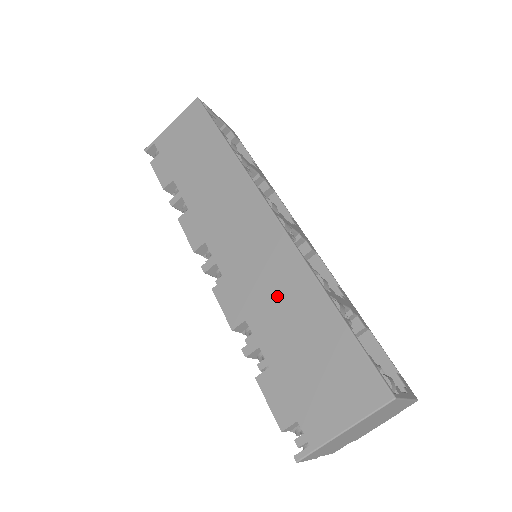
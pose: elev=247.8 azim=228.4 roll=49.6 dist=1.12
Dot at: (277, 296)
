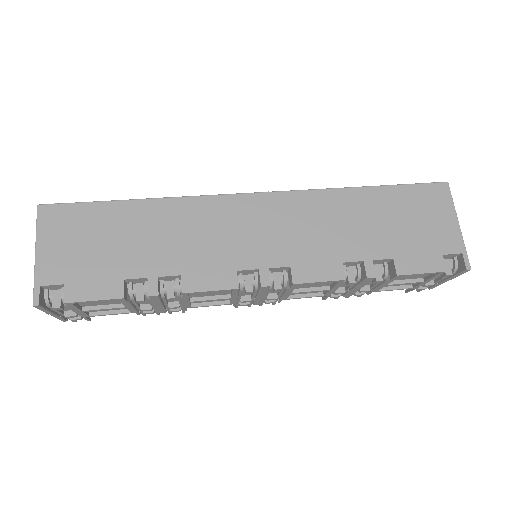
Dot at: (337, 225)
